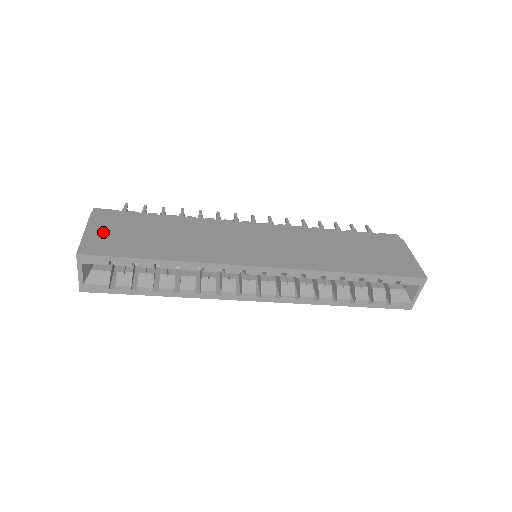
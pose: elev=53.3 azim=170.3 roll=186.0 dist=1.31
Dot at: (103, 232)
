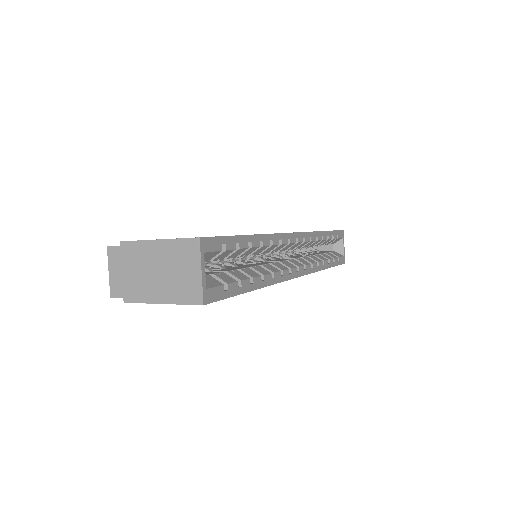
Dot at: occluded
